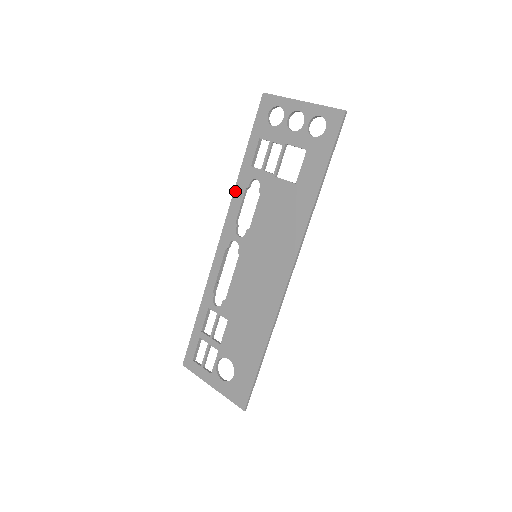
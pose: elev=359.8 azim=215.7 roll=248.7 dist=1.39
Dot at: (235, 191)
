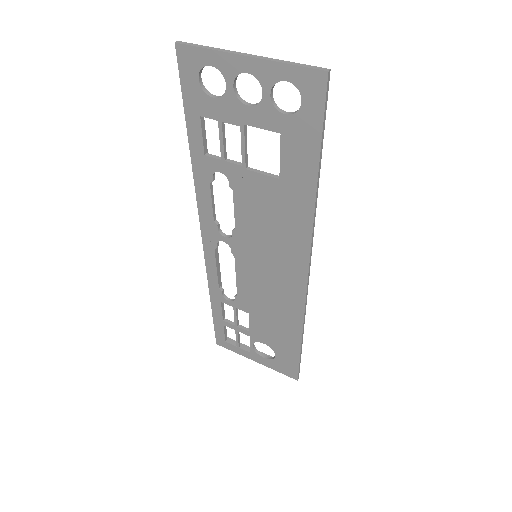
Dot at: (196, 186)
